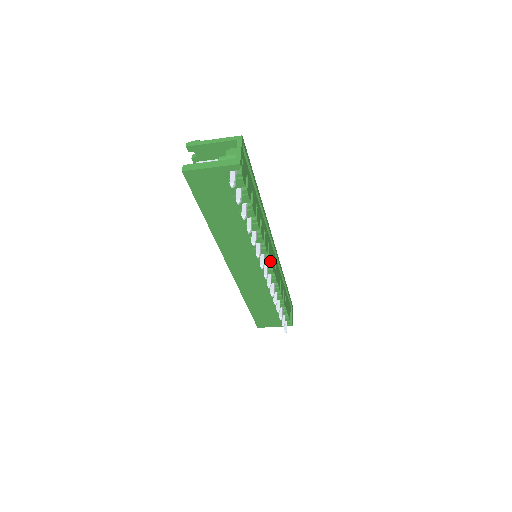
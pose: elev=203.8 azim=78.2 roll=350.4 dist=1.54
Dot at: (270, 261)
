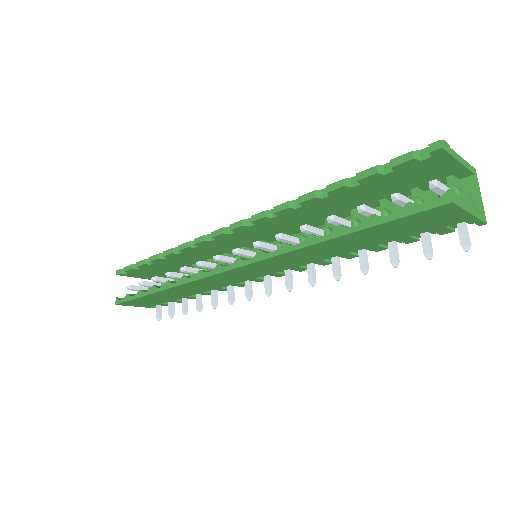
Dot at: occluded
